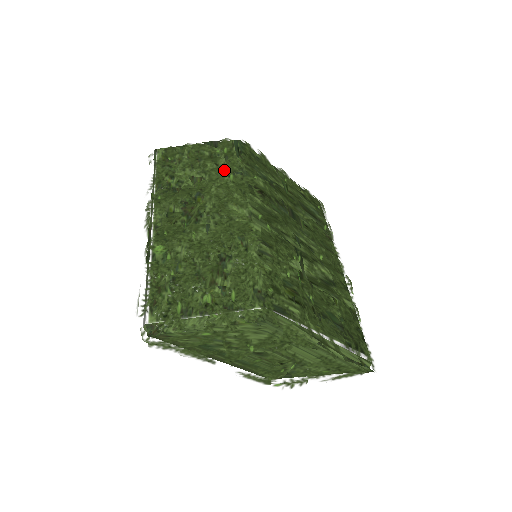
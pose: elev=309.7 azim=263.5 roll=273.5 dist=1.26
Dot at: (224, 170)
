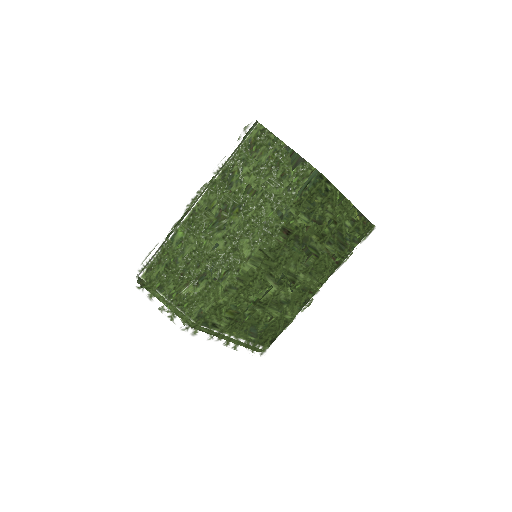
Dot at: (273, 202)
